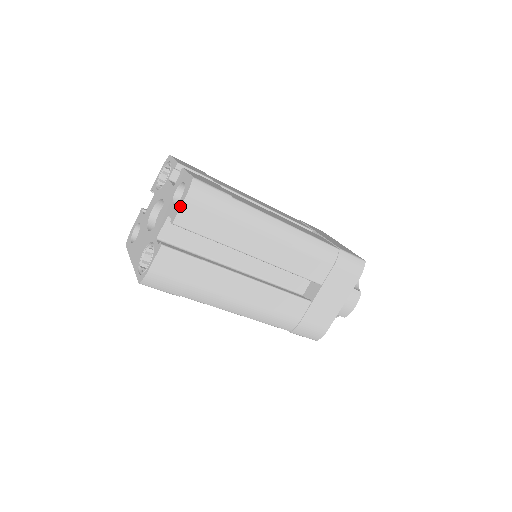
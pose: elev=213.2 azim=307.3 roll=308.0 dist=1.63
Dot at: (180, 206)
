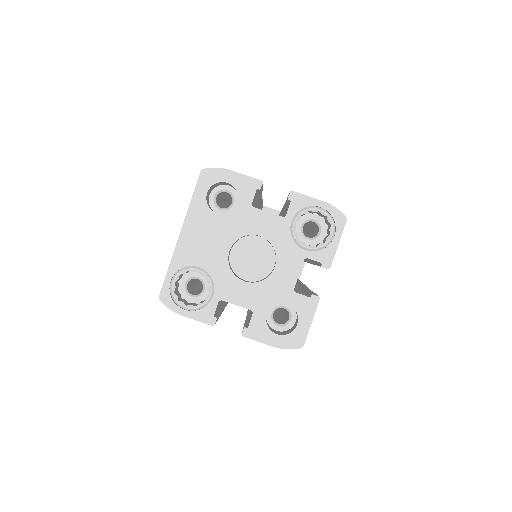
Dot at: (265, 343)
